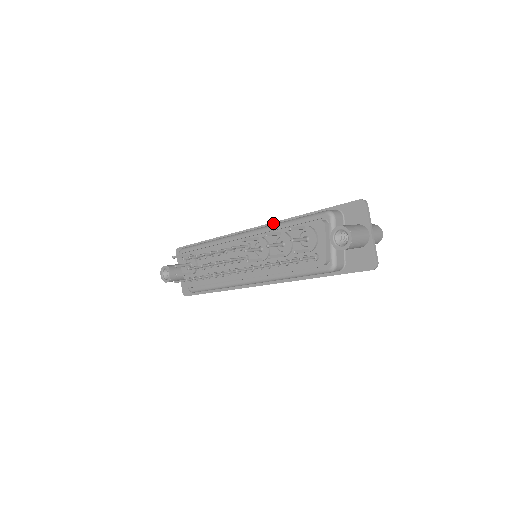
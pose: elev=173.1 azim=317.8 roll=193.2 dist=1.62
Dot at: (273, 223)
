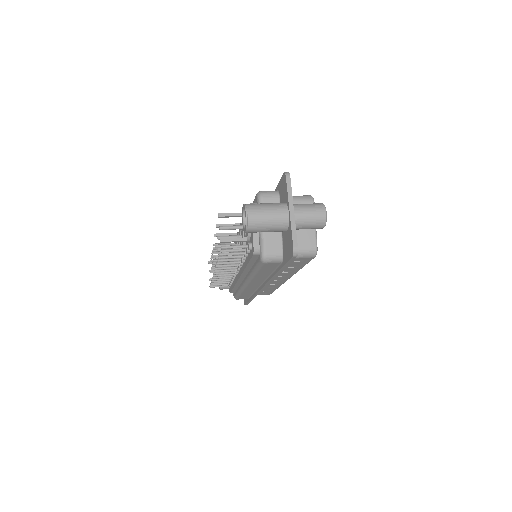
Dot at: occluded
